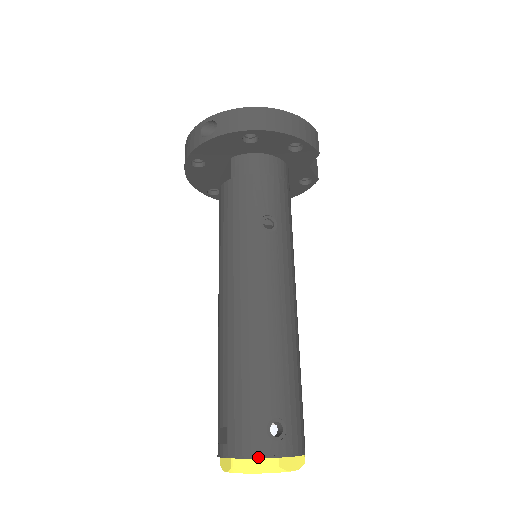
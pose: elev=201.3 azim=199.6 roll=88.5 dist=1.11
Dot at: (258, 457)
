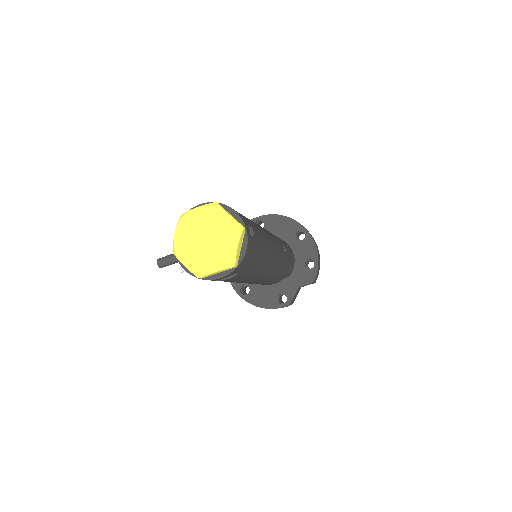
Dot at: (239, 214)
